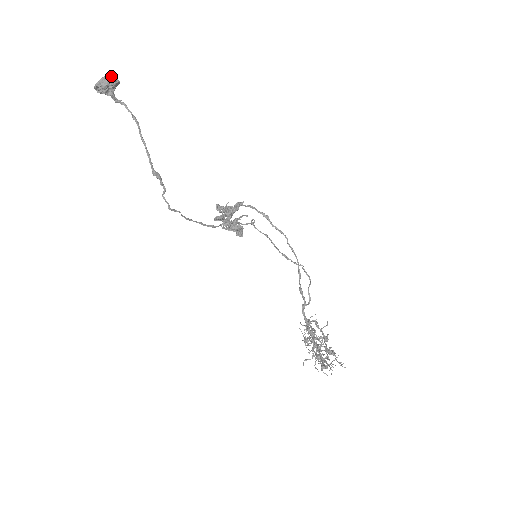
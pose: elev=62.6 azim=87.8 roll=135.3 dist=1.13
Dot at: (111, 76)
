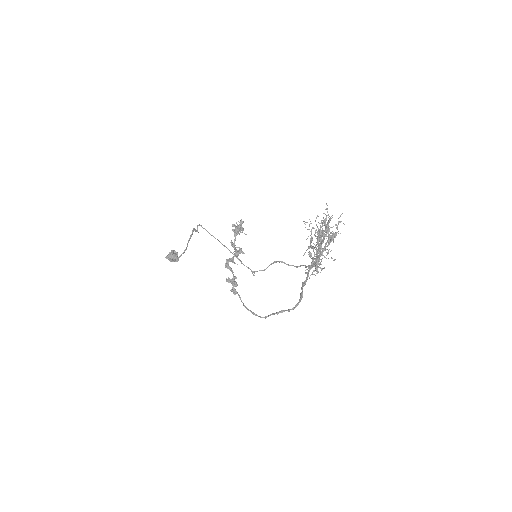
Dot at: occluded
